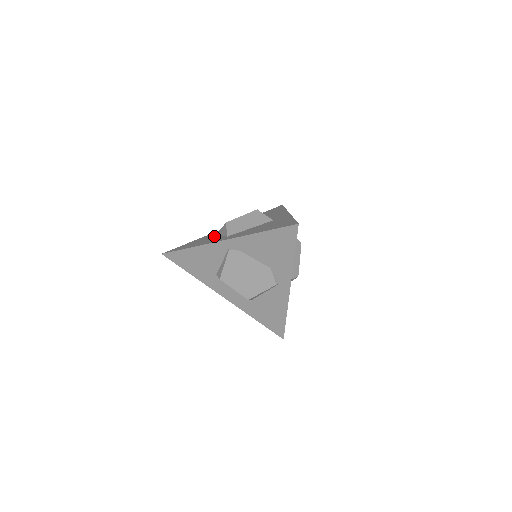
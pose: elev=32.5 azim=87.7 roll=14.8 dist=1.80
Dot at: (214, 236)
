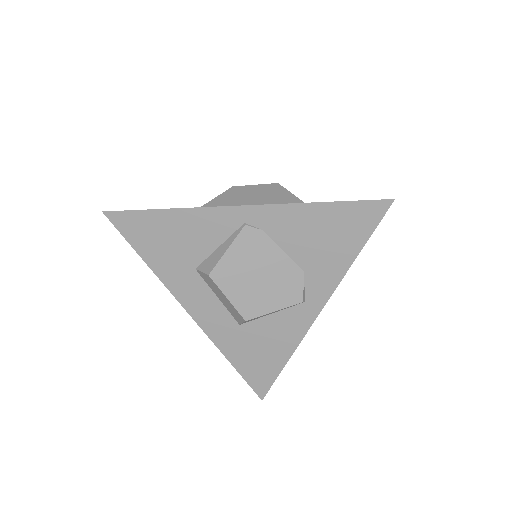
Dot at: occluded
